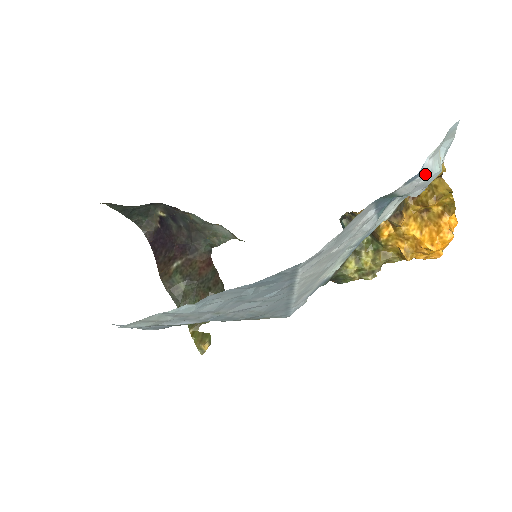
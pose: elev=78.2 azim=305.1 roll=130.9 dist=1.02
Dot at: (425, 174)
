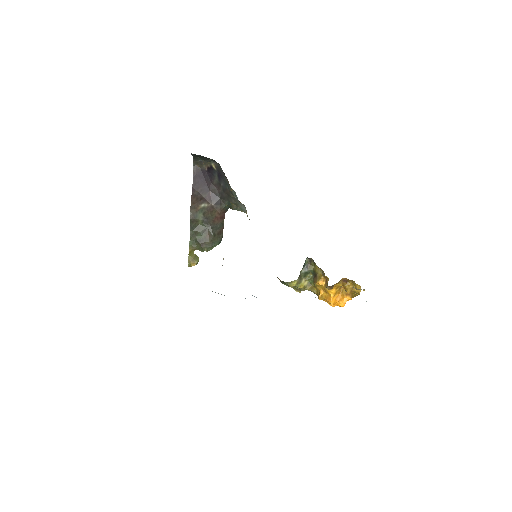
Dot at: occluded
